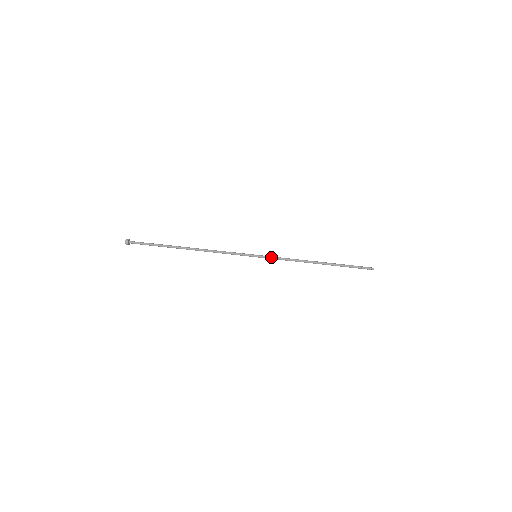
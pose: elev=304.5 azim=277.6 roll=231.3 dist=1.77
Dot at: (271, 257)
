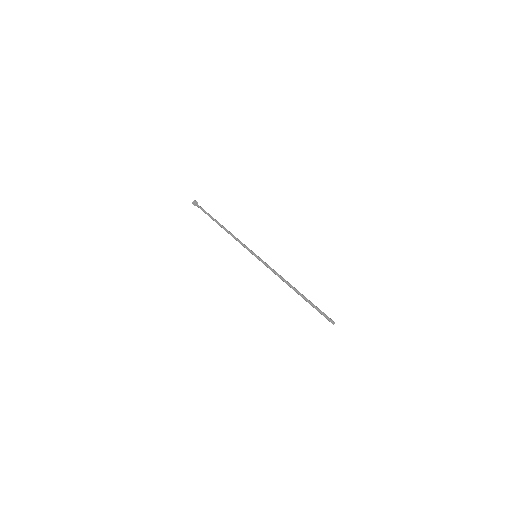
Dot at: (265, 262)
